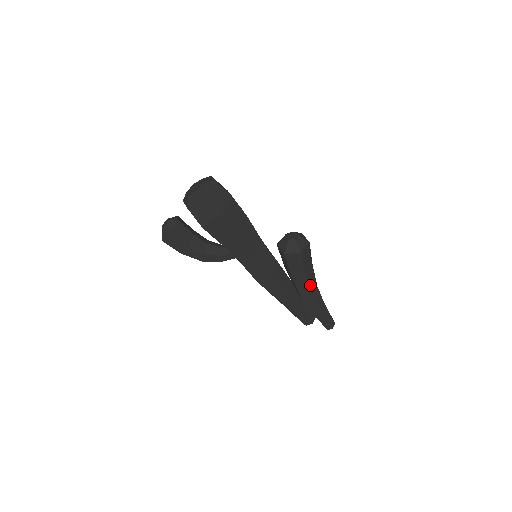
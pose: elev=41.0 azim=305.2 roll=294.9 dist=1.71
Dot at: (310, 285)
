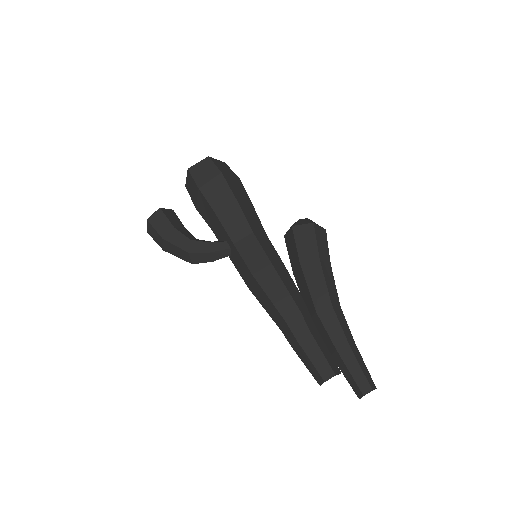
Dot at: (328, 286)
